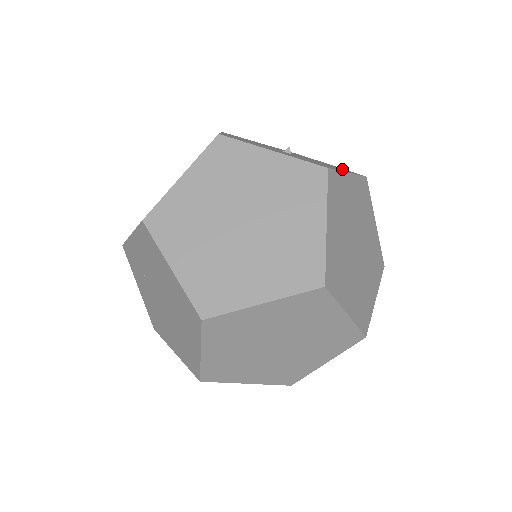
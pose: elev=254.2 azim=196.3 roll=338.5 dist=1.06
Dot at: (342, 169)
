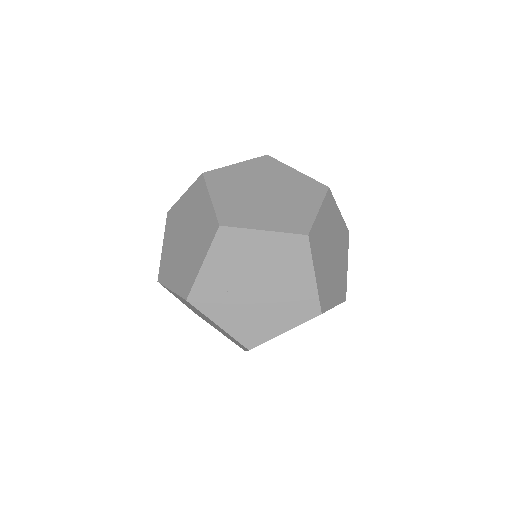
Dot at: occluded
